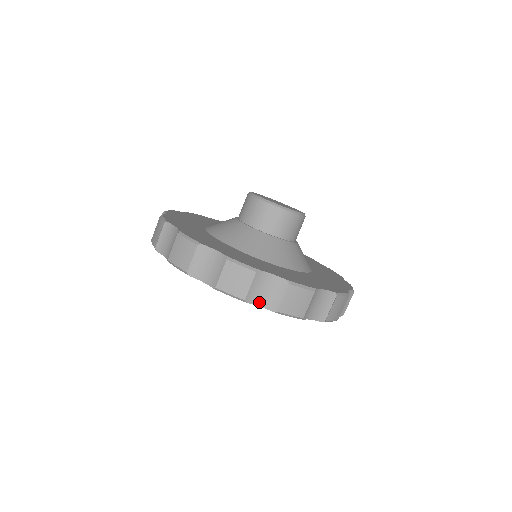
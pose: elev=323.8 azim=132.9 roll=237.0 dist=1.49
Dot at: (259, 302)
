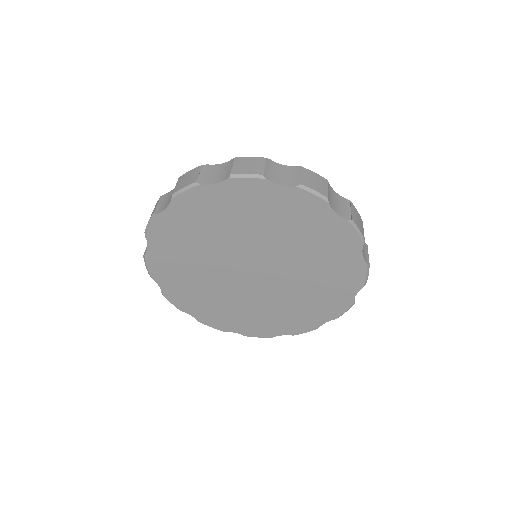
Dot at: (335, 209)
